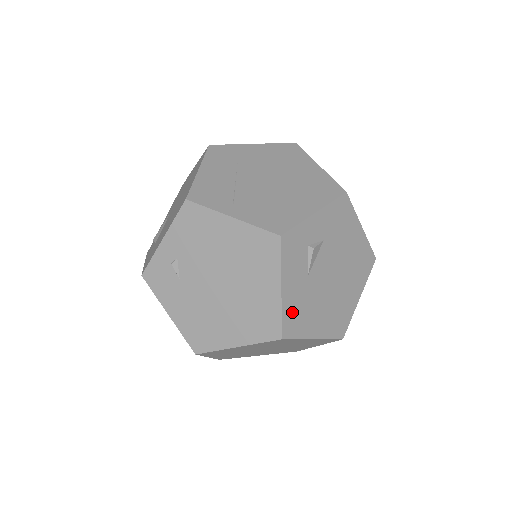
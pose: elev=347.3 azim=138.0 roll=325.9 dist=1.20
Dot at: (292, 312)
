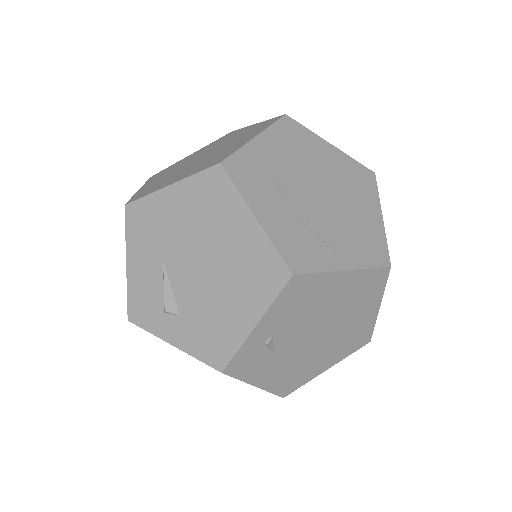
Dot at: occluded
